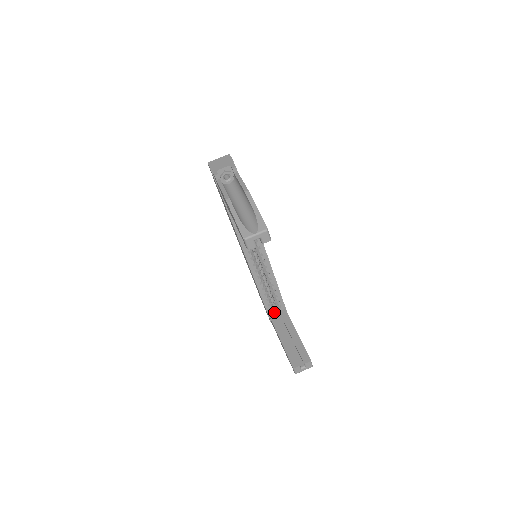
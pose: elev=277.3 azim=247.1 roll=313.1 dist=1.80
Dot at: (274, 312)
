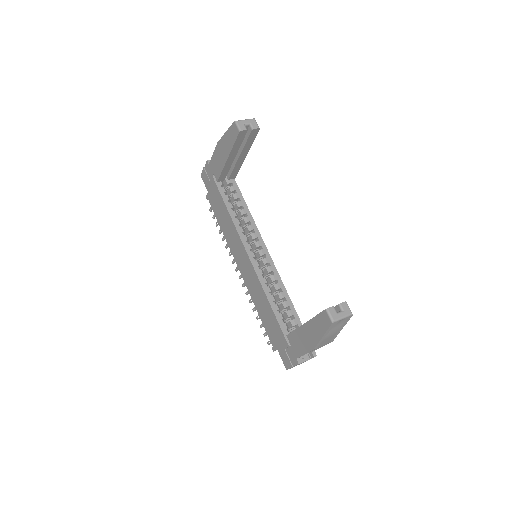
Dot at: occluded
